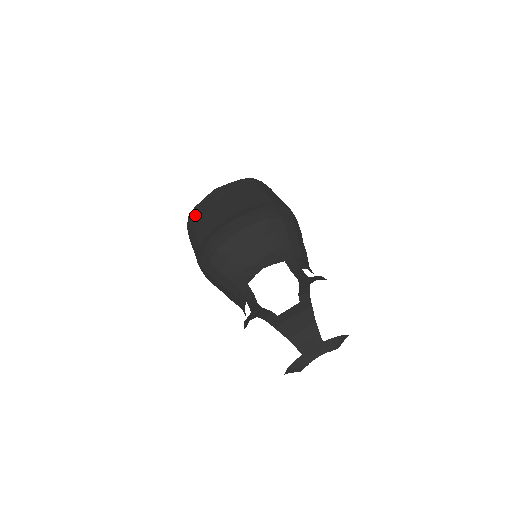
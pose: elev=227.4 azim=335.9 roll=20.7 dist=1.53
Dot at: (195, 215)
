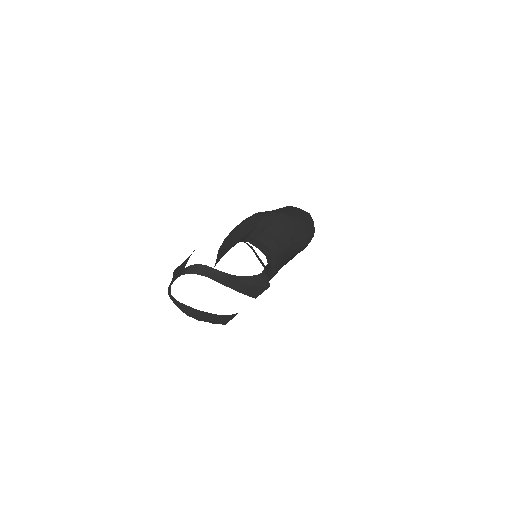
Dot at: occluded
